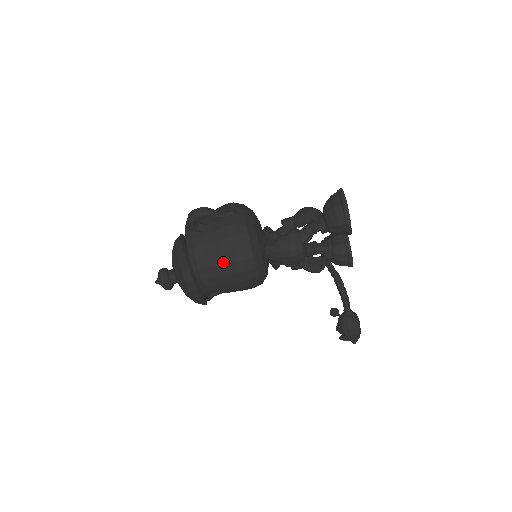
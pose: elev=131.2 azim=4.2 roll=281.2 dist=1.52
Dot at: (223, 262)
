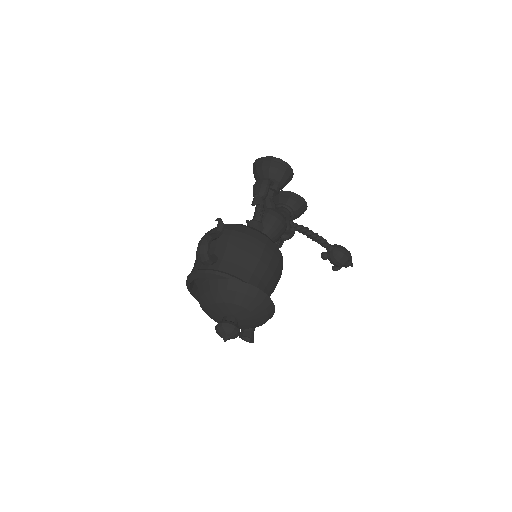
Dot at: (257, 259)
